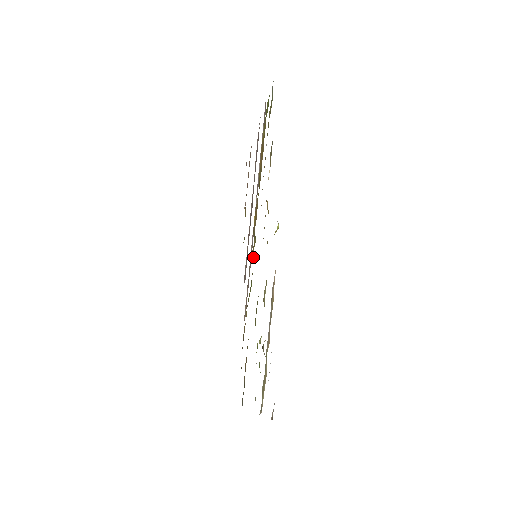
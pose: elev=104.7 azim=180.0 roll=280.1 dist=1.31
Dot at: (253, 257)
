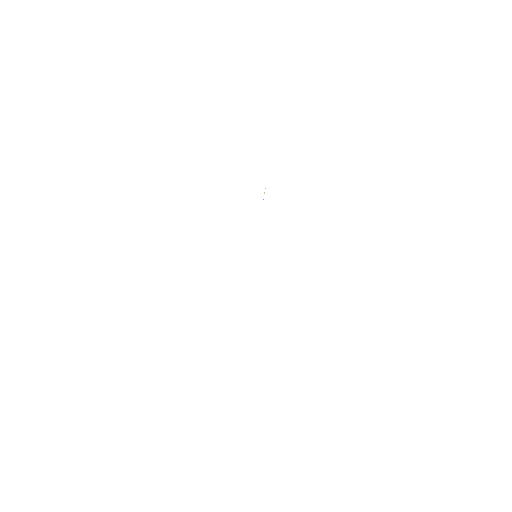
Dot at: occluded
